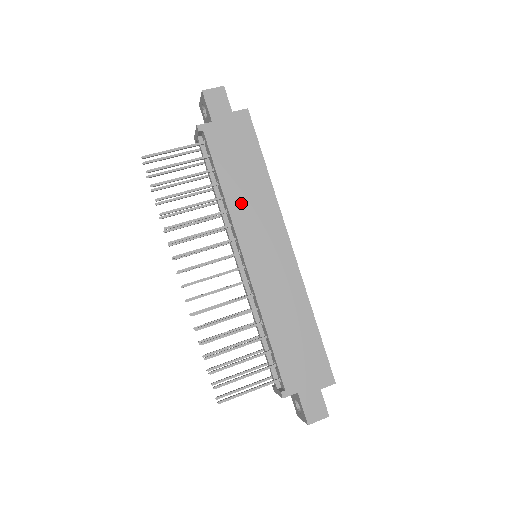
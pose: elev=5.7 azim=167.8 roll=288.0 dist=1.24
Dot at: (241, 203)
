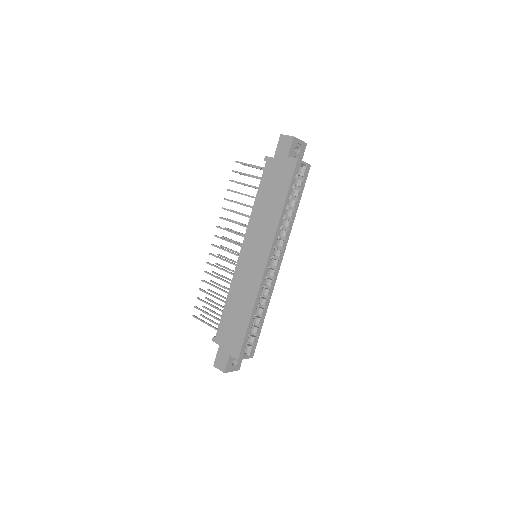
Dot at: (258, 218)
